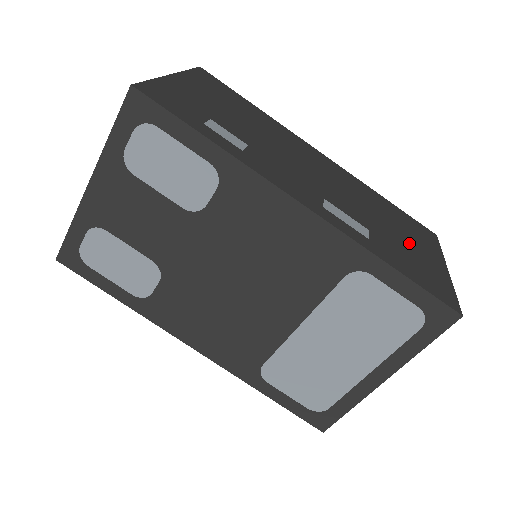
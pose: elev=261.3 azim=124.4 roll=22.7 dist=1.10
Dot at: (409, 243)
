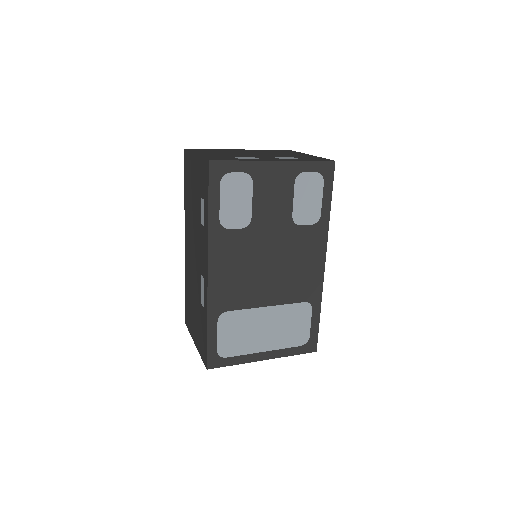
Dot at: occluded
